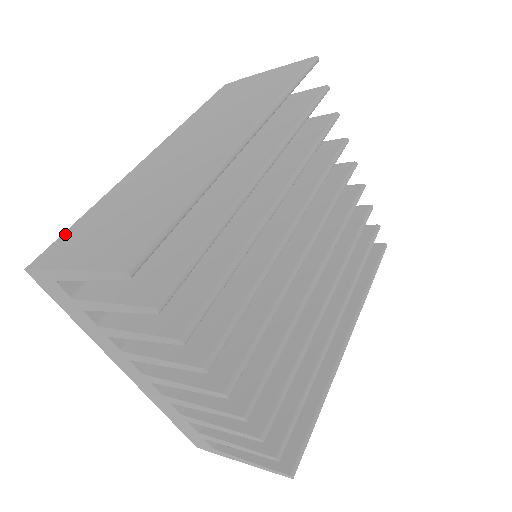
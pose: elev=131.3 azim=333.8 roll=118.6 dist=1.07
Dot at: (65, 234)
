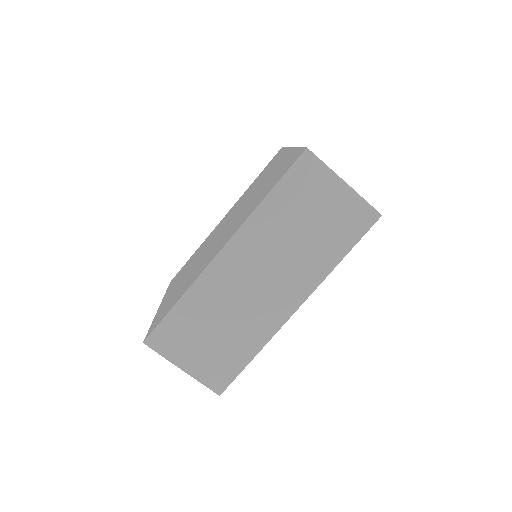
Dot at: (167, 323)
